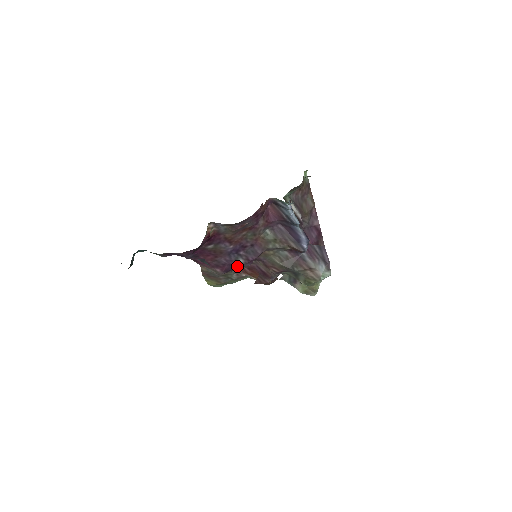
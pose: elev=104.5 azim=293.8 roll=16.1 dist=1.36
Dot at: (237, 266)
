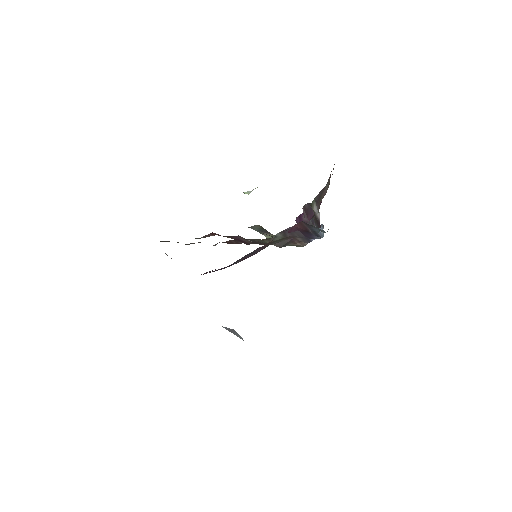
Dot at: occluded
